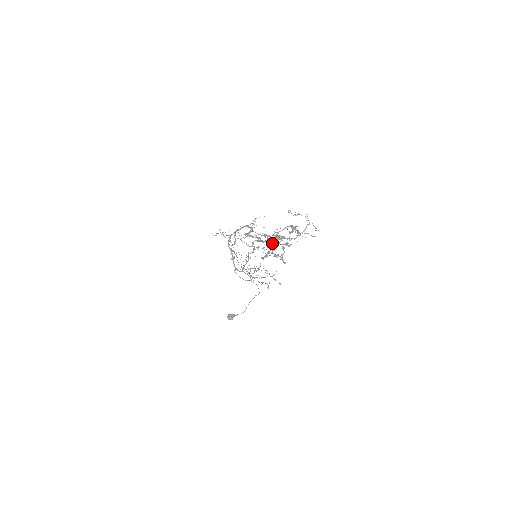
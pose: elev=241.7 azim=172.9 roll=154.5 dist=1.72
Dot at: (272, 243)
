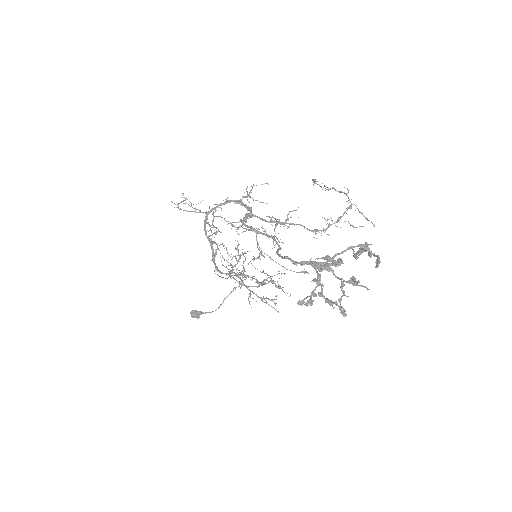
Dot at: (317, 272)
